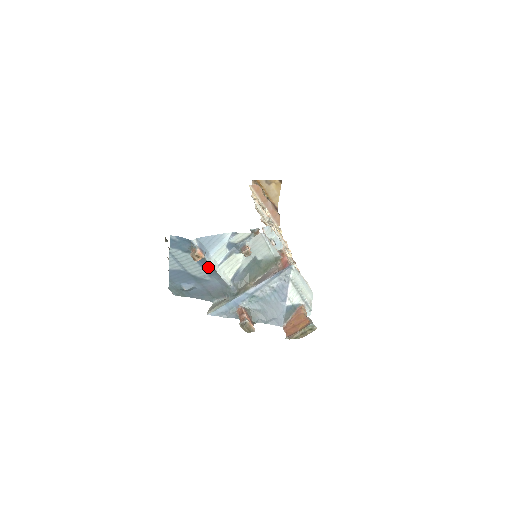
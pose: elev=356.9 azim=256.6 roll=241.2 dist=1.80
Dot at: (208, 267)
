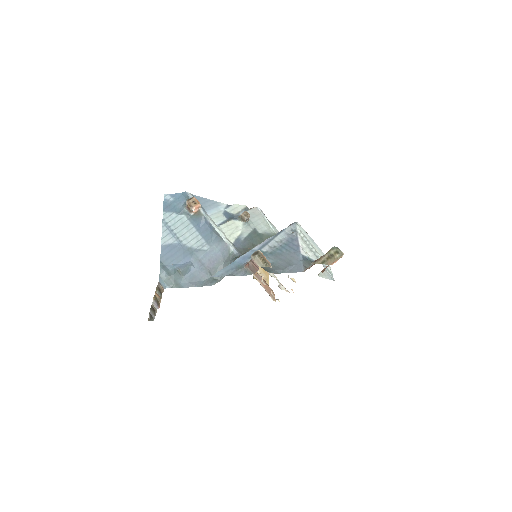
Dot at: (206, 229)
